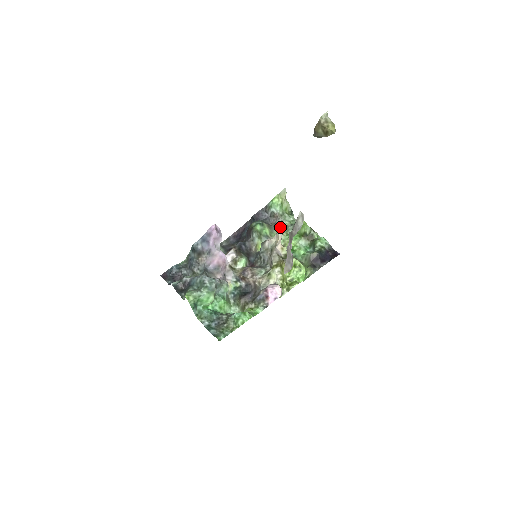
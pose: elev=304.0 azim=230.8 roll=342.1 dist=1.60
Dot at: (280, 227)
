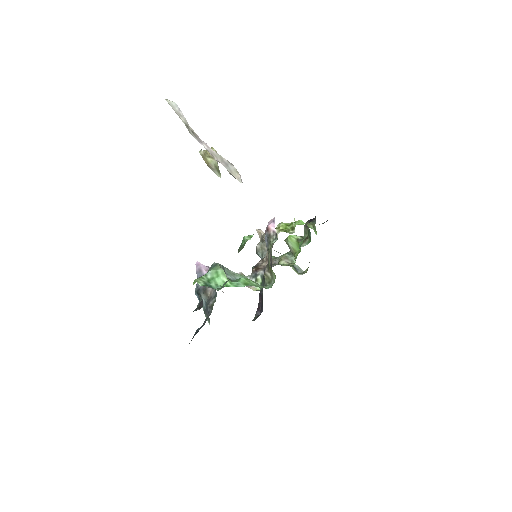
Dot at: (280, 261)
